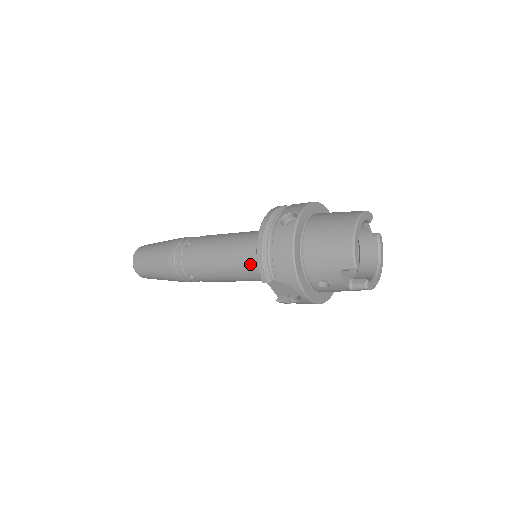
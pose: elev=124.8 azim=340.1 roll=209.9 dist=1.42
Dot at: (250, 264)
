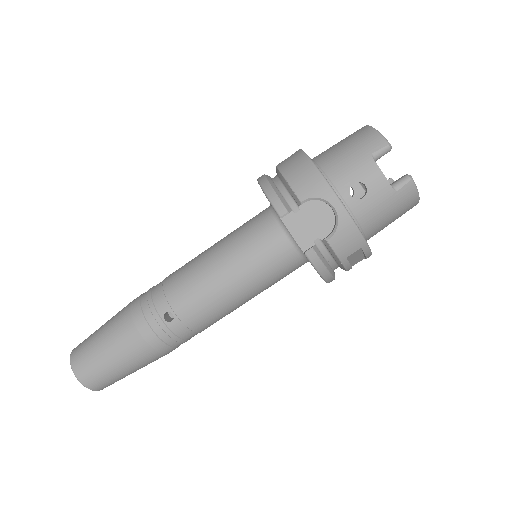
Dot at: (254, 236)
